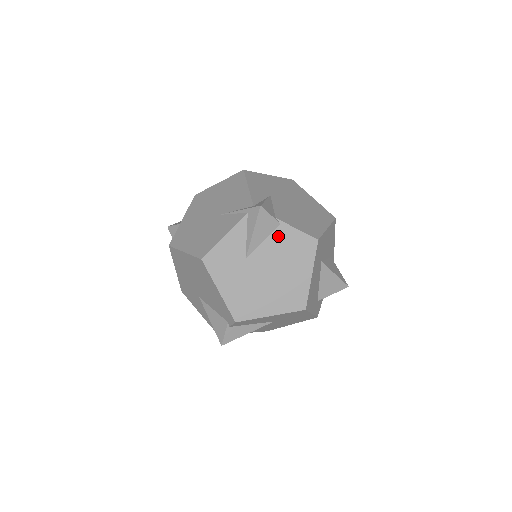
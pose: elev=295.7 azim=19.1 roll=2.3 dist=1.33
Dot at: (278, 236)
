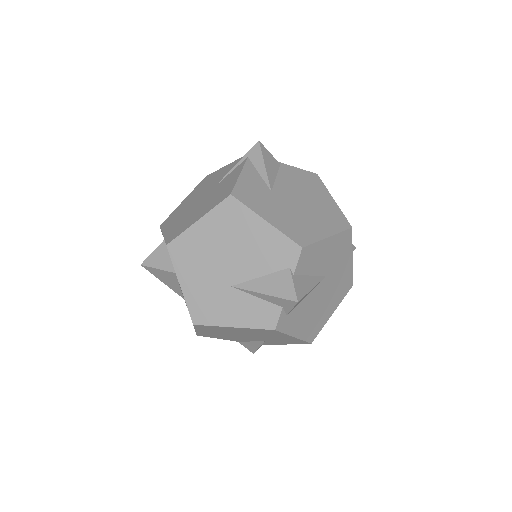
Dot at: (285, 173)
